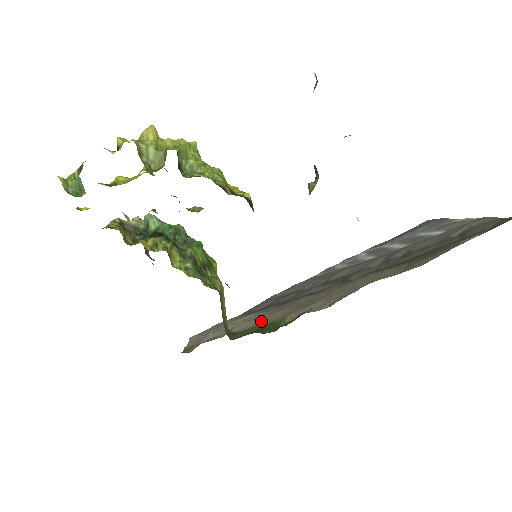
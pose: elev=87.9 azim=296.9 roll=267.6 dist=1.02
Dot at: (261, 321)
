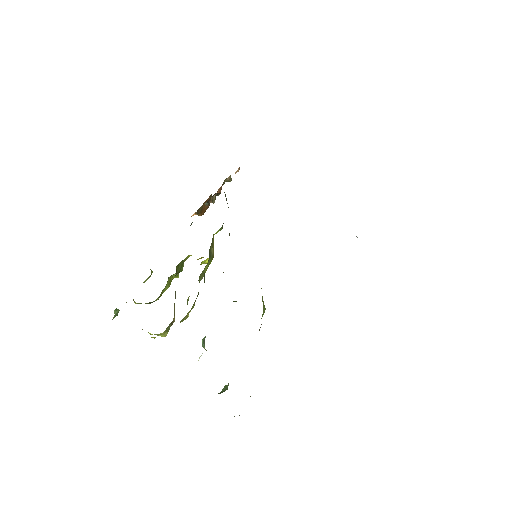
Dot at: occluded
